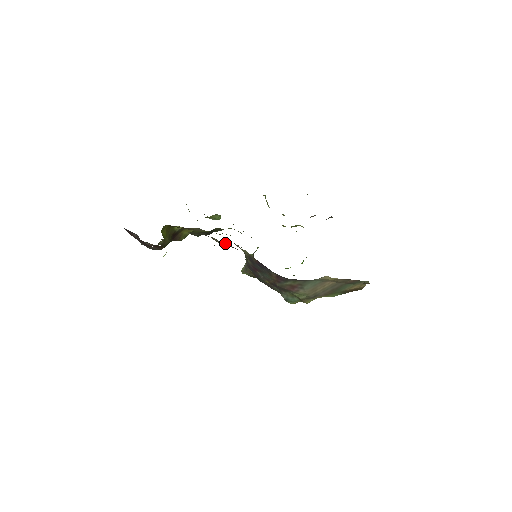
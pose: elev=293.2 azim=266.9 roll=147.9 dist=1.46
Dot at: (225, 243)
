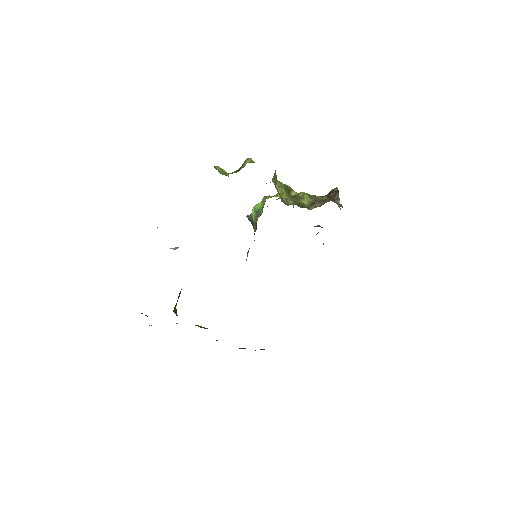
Dot at: occluded
